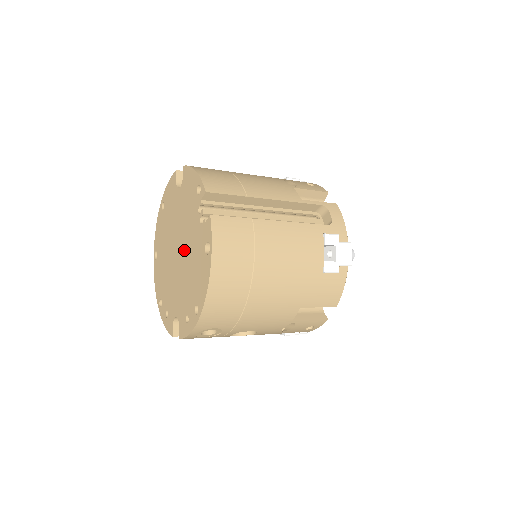
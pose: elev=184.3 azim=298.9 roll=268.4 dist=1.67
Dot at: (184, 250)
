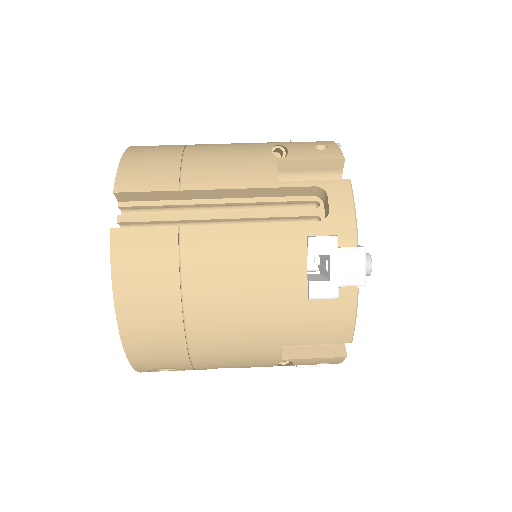
Dot at: occluded
